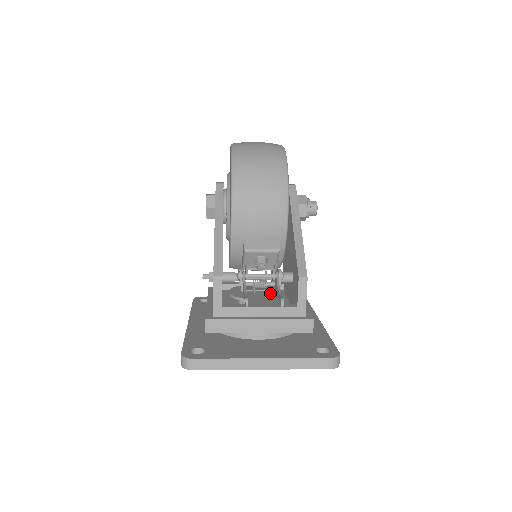
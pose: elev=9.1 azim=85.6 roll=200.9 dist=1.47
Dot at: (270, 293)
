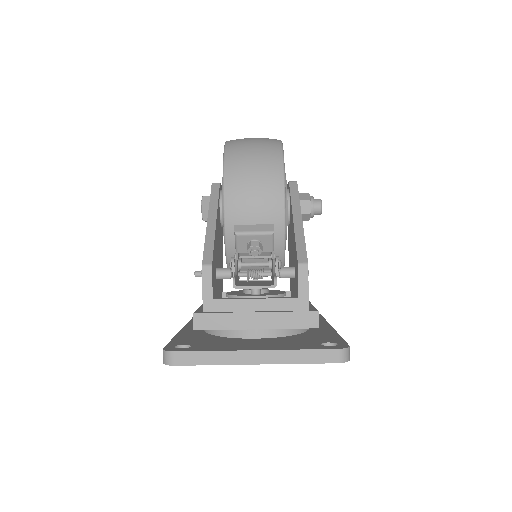
Dot at: (266, 281)
